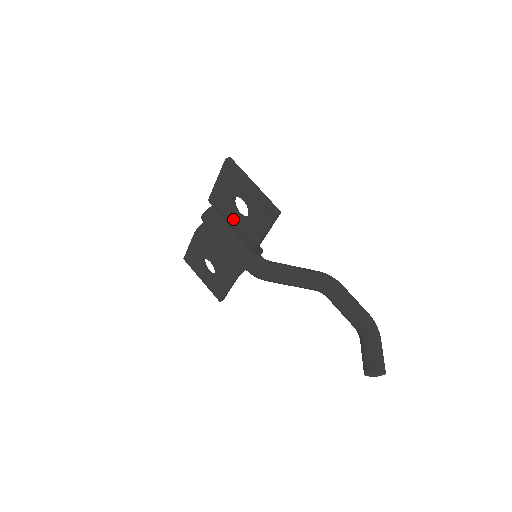
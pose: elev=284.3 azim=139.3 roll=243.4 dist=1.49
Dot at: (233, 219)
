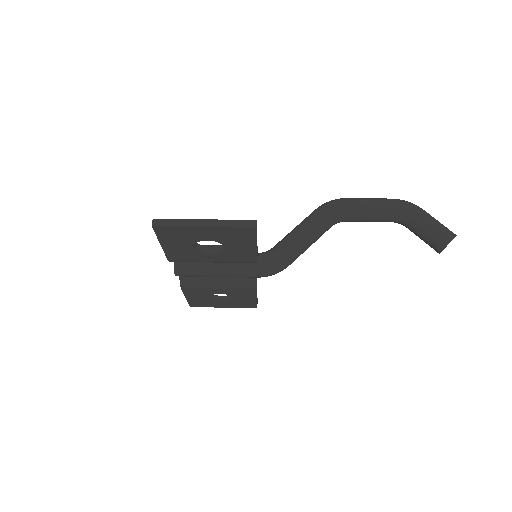
Dot at: (211, 258)
